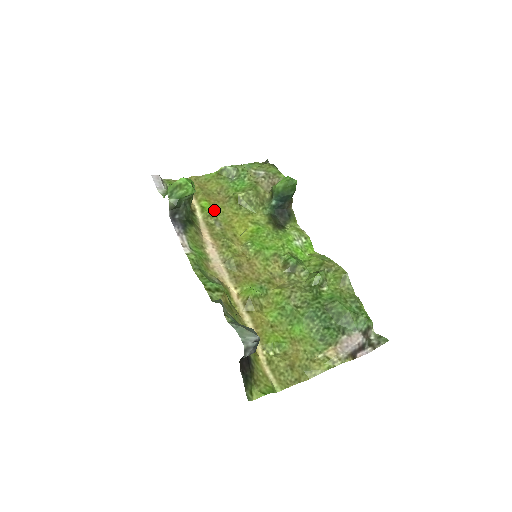
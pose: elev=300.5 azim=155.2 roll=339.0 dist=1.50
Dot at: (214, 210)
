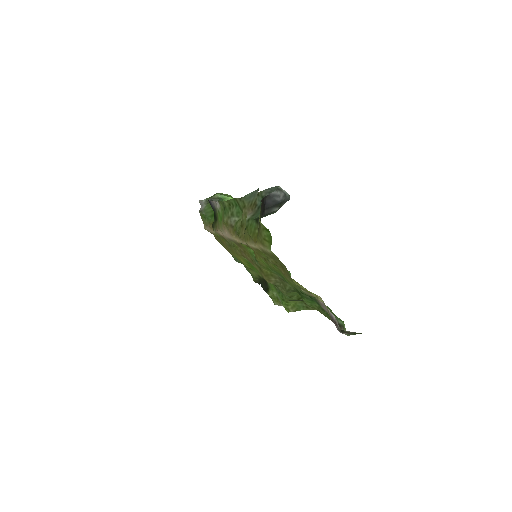
Dot at: occluded
